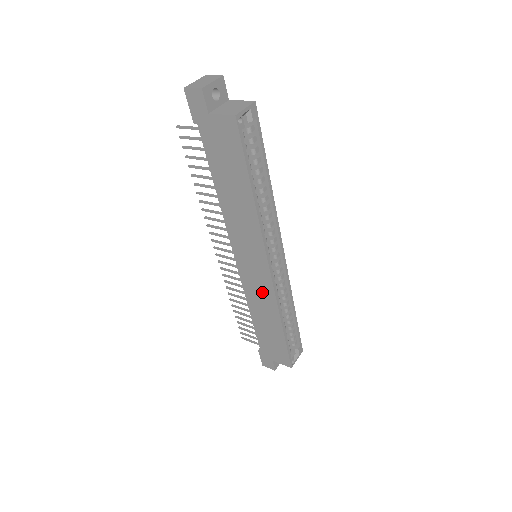
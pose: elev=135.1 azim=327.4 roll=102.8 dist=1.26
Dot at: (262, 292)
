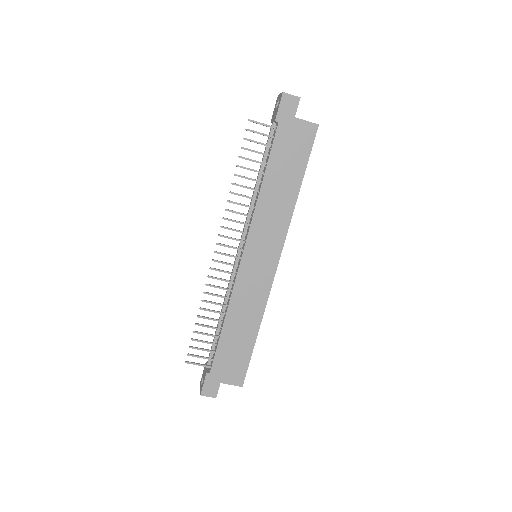
Dot at: (255, 291)
